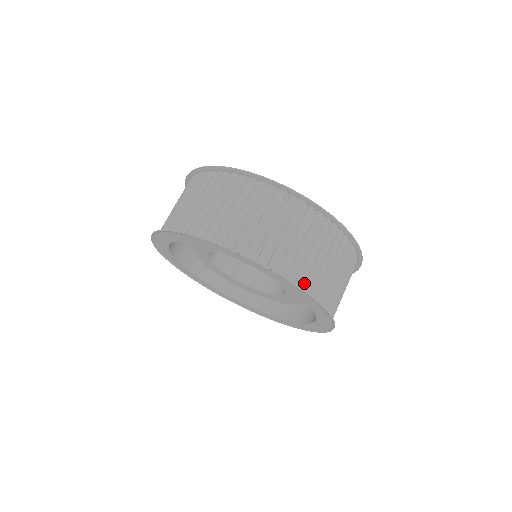
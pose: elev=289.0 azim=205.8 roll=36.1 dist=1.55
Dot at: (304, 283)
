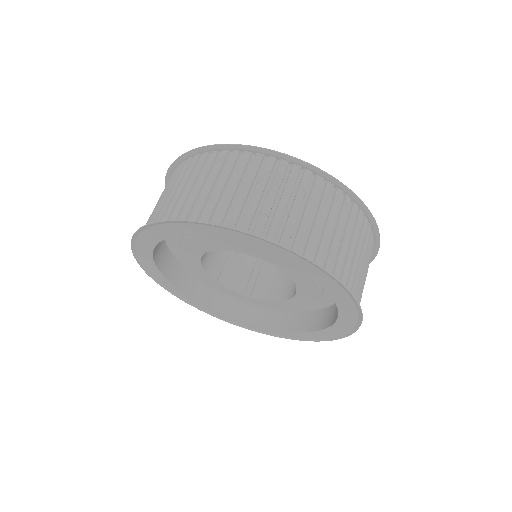
Dot at: (279, 238)
